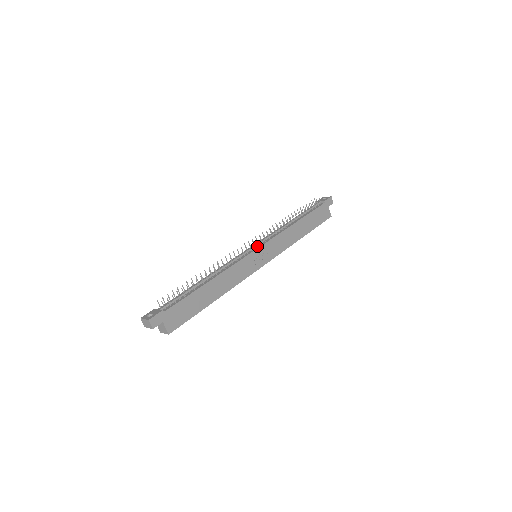
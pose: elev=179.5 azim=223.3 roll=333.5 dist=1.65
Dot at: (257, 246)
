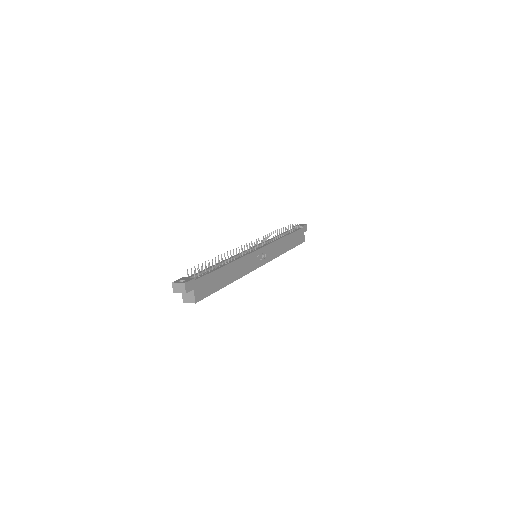
Dot at: (259, 247)
